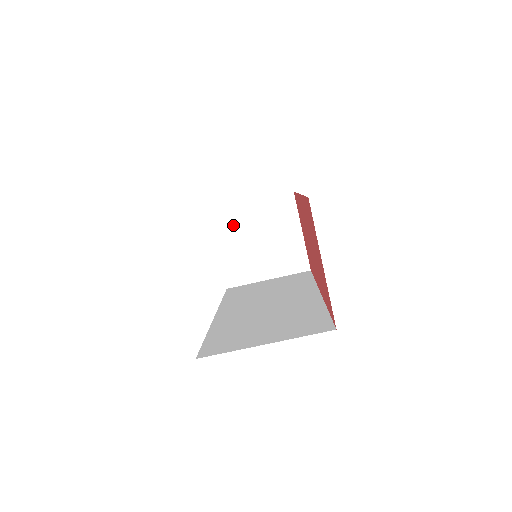
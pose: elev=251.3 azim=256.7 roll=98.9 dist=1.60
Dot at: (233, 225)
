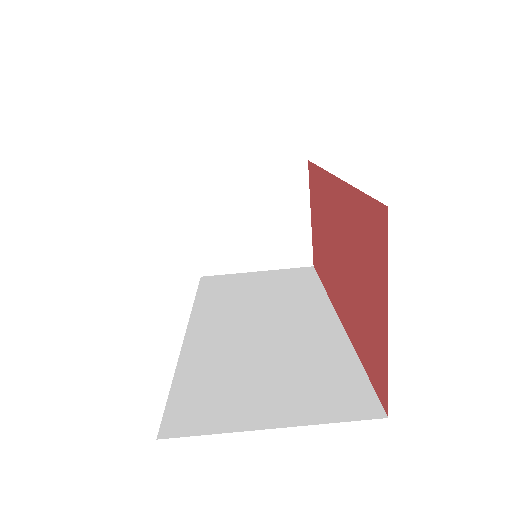
Dot at: (220, 194)
